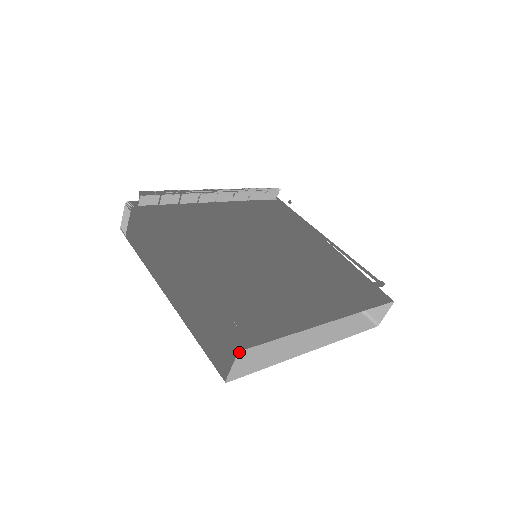
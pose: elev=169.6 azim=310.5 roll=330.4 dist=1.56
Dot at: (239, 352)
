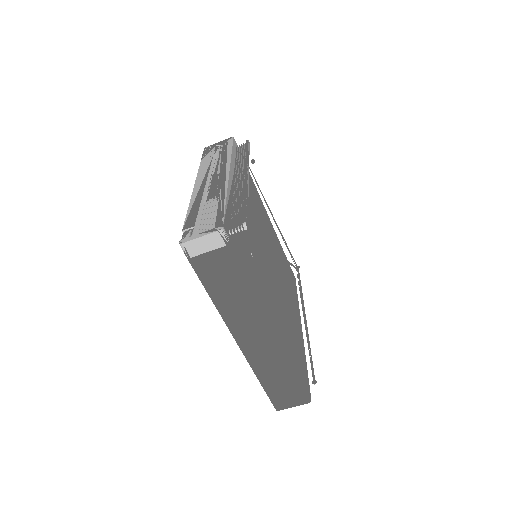
Dot at: occluded
